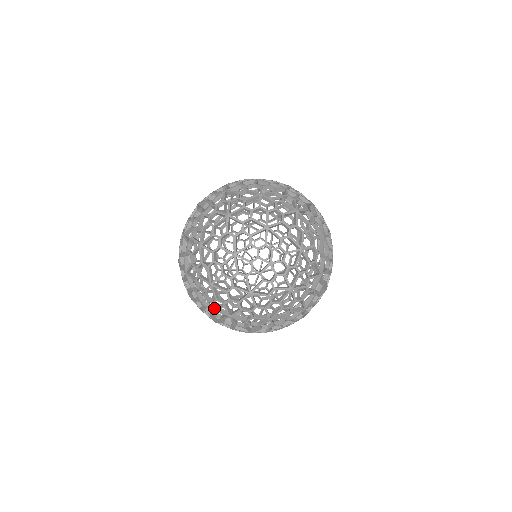
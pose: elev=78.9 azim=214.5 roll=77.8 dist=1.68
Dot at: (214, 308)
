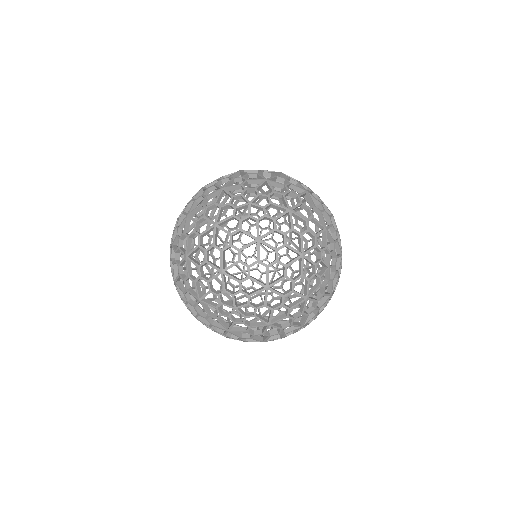
Dot at: occluded
